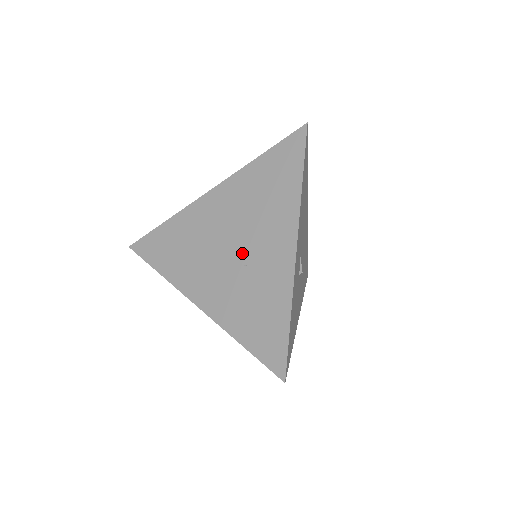
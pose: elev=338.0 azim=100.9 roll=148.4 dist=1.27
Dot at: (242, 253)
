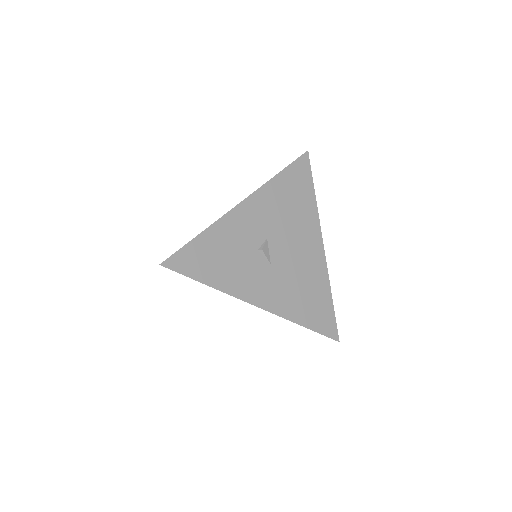
Dot at: occluded
